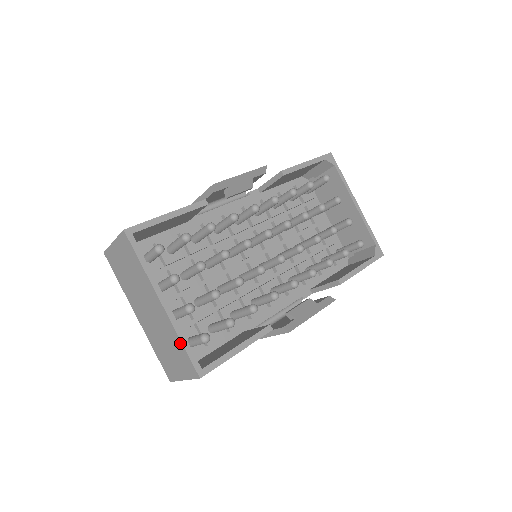
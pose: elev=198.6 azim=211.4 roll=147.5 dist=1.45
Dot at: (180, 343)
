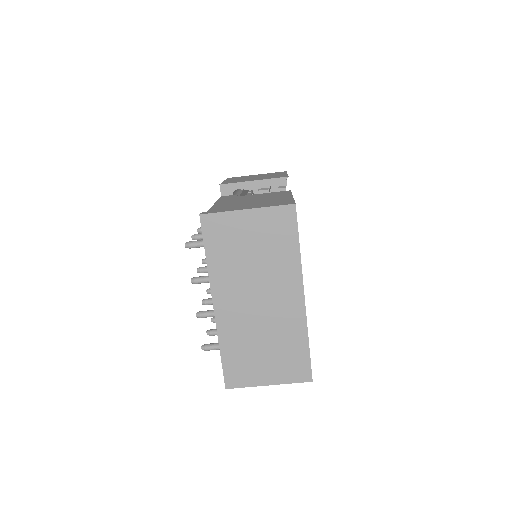
Dot at: (305, 342)
